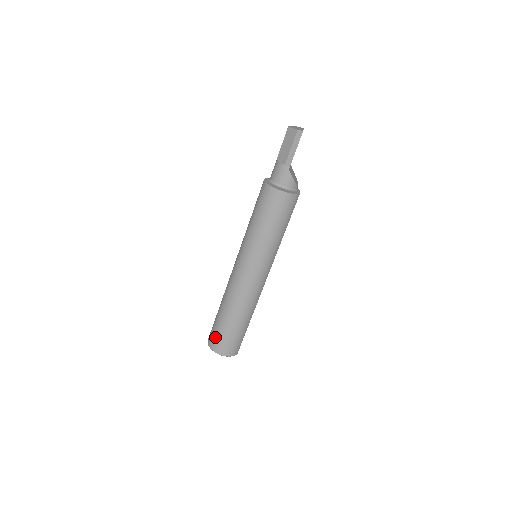
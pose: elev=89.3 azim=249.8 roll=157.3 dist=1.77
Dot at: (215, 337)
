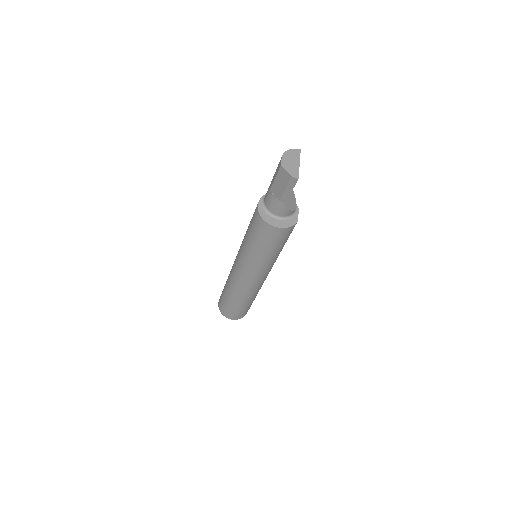
Dot at: (225, 309)
